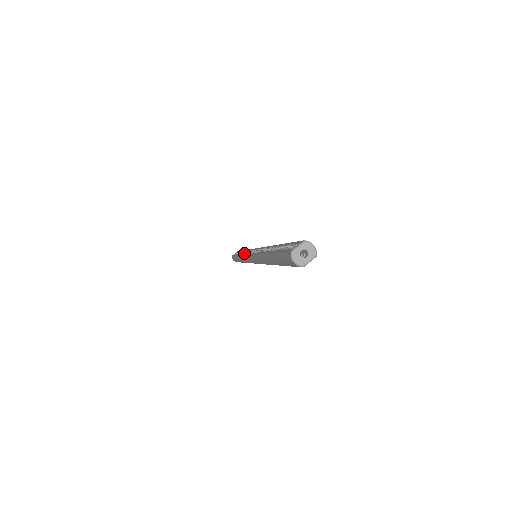
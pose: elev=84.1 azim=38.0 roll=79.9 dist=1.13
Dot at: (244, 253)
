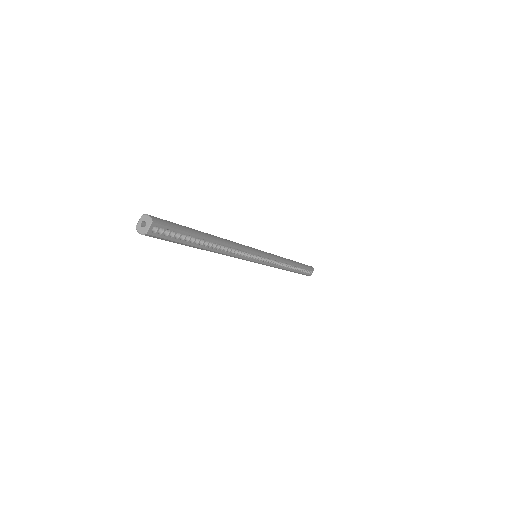
Dot at: occluded
